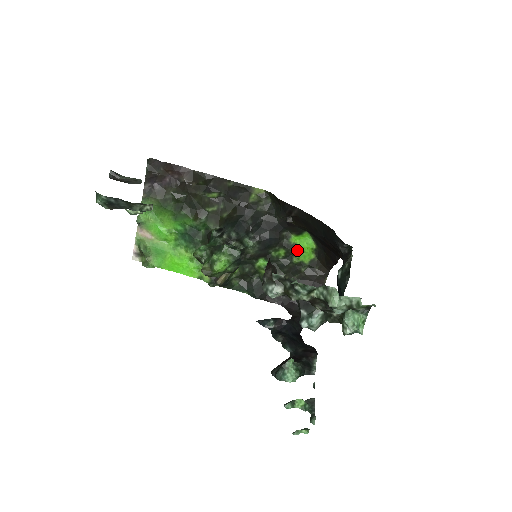
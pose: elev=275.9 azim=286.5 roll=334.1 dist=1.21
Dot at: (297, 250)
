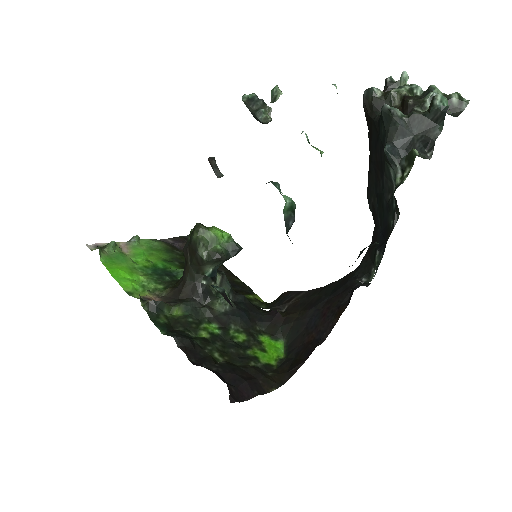
Dot at: (260, 347)
